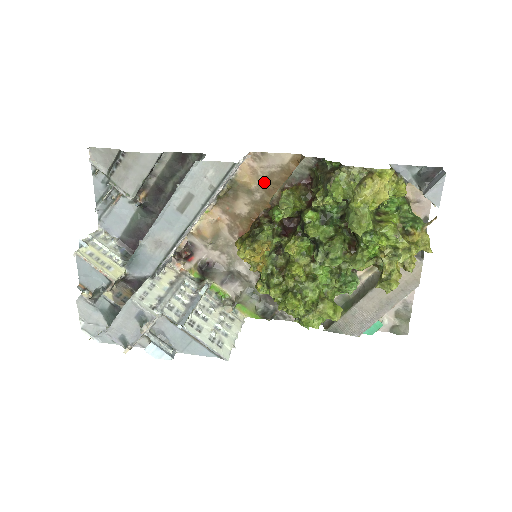
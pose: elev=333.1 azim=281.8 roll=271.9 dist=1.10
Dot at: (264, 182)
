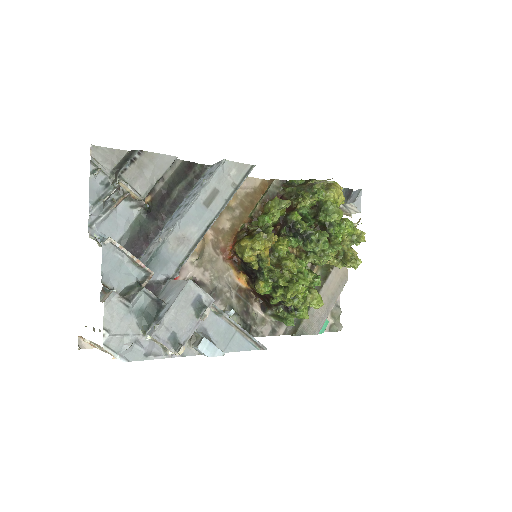
Dot at: (242, 201)
